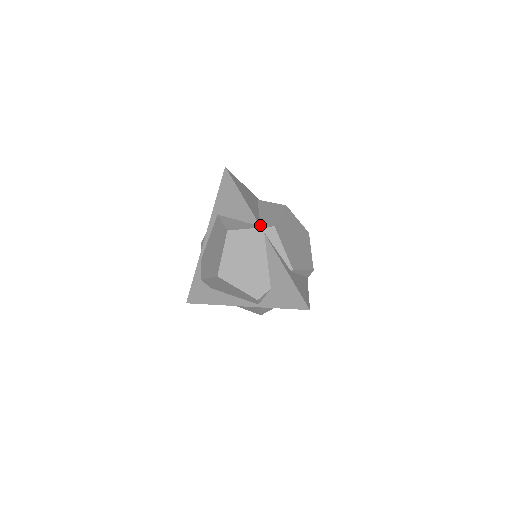
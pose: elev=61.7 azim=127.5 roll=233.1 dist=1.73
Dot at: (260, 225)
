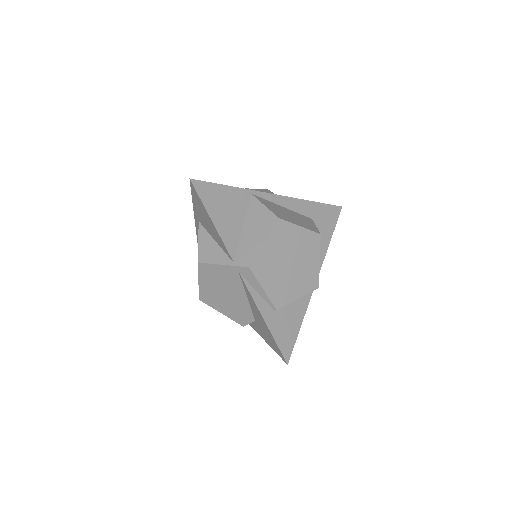
Dot at: (234, 260)
